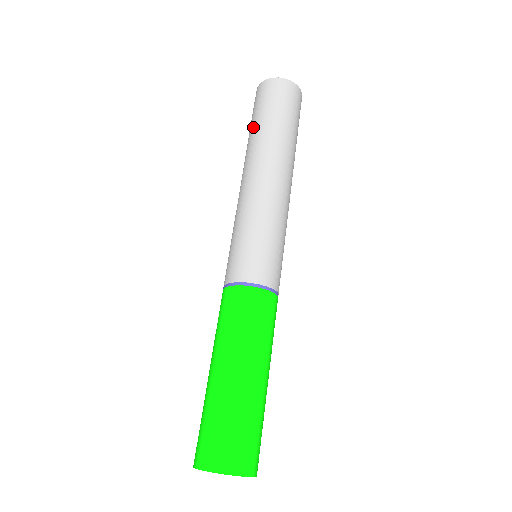
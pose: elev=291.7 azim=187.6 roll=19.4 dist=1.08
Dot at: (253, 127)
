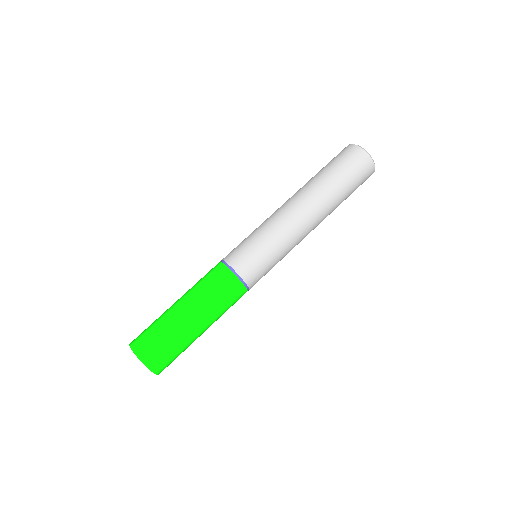
Dot at: occluded
